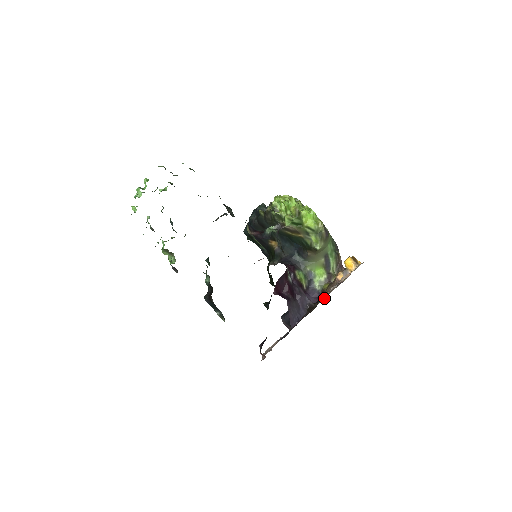
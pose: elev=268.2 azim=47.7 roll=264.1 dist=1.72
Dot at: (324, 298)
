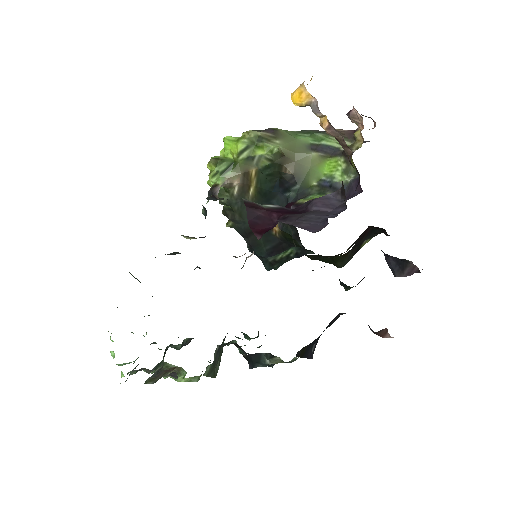
Dot at: occluded
